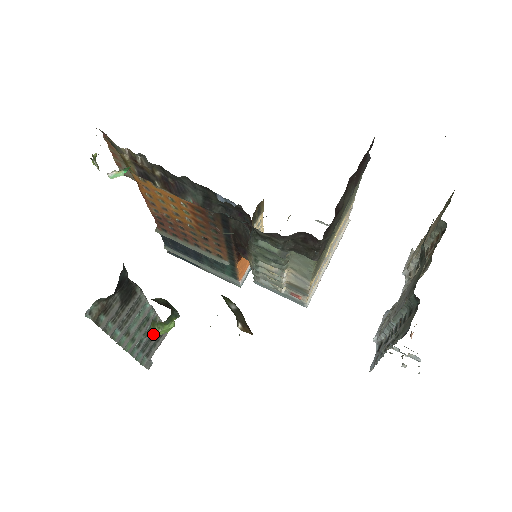
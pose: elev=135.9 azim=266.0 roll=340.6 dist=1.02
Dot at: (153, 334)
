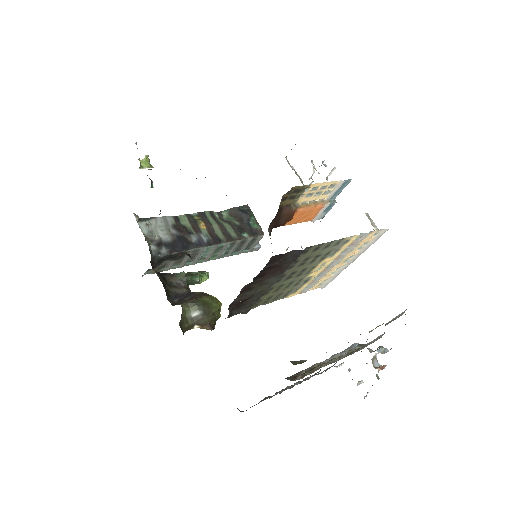
Dot at: (241, 244)
